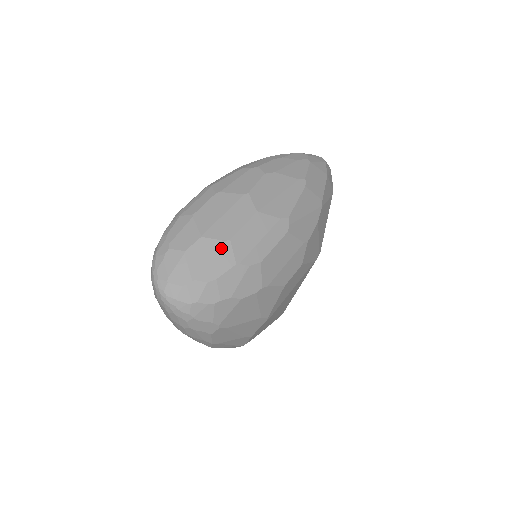
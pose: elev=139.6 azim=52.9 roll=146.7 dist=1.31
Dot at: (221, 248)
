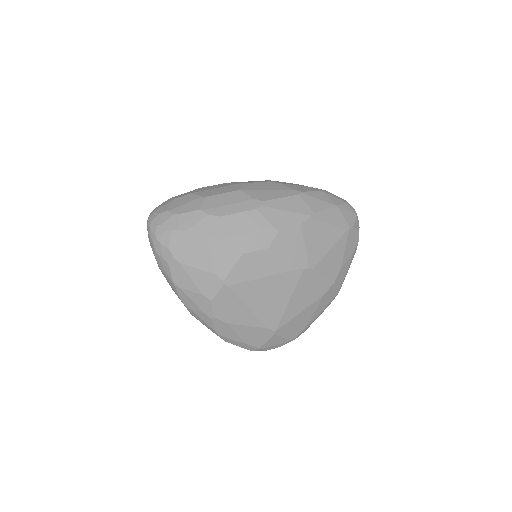
Dot at: (197, 199)
